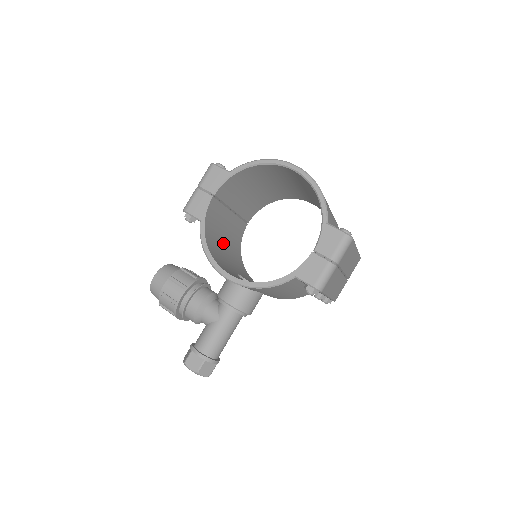
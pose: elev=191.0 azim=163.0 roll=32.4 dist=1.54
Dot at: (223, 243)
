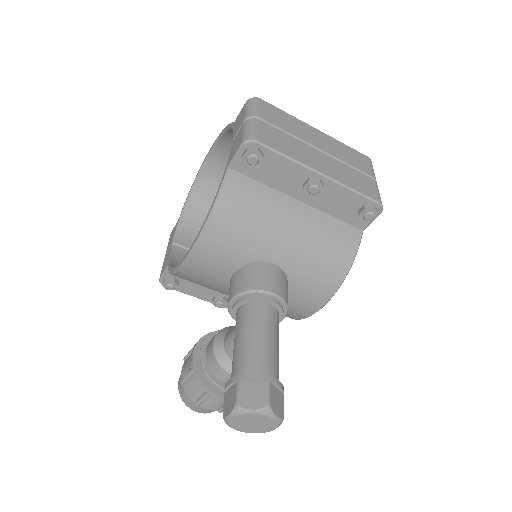
Dot at: occluded
